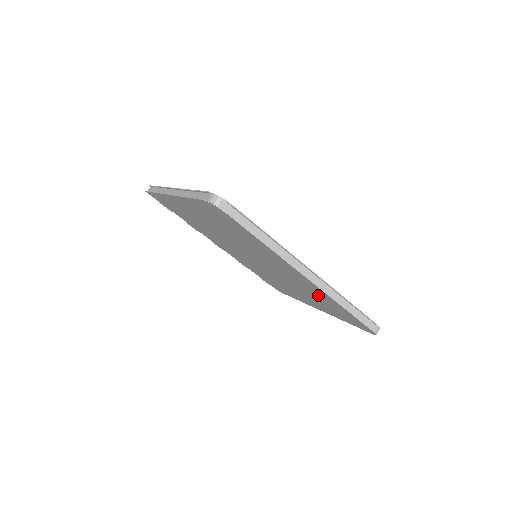
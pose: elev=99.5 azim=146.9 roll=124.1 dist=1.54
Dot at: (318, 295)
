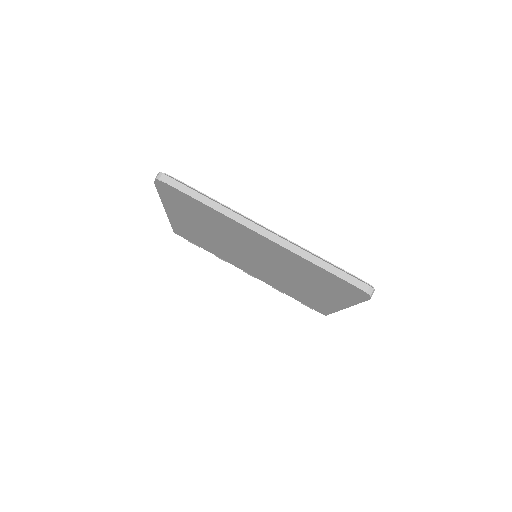
Dot at: (298, 265)
